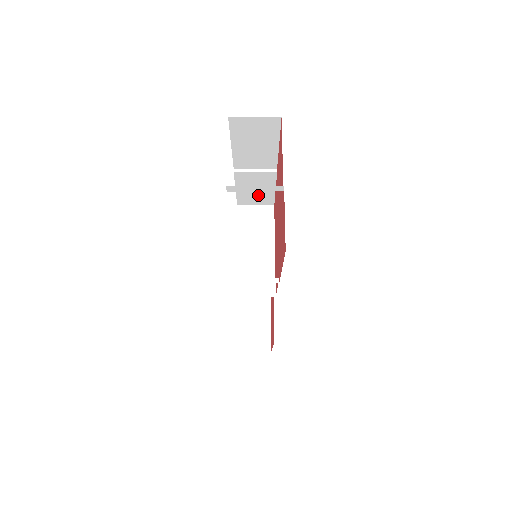
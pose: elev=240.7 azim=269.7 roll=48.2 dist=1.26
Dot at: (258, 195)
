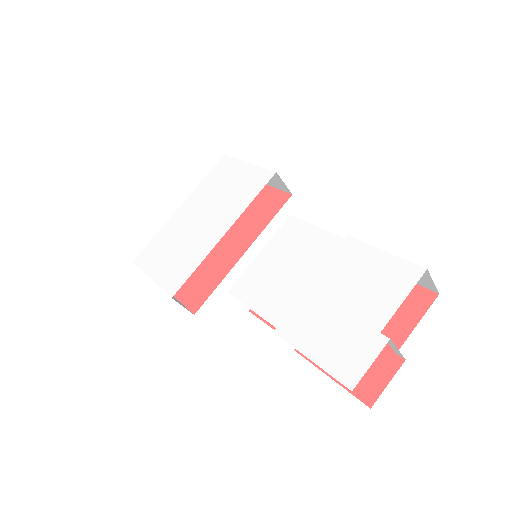
Dot at: occluded
